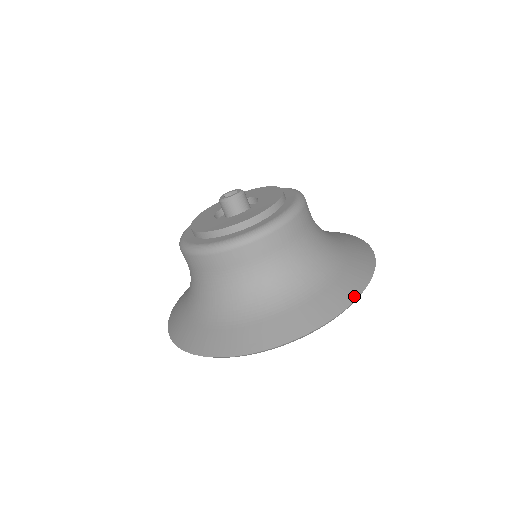
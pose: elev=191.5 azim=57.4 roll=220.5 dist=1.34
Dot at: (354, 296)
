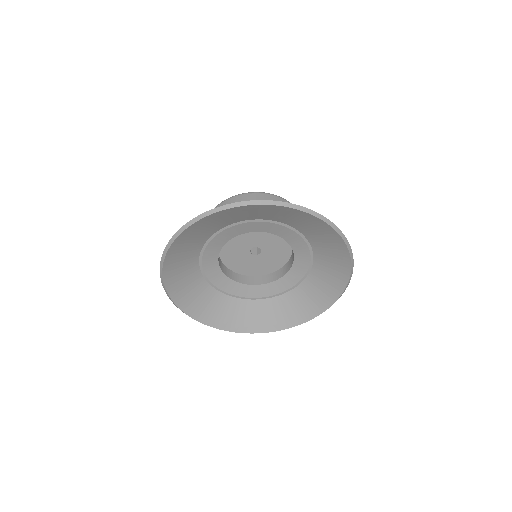
Dot at: (300, 207)
